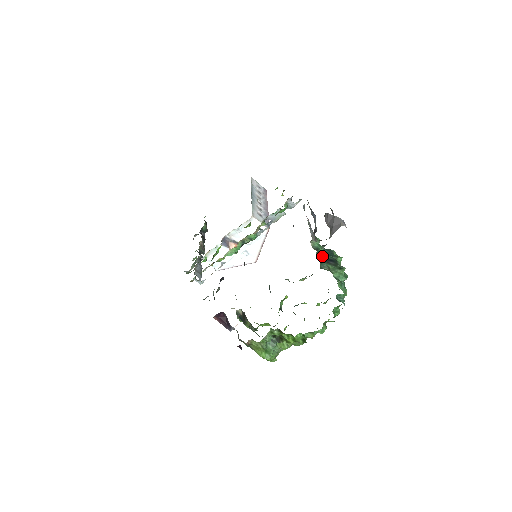
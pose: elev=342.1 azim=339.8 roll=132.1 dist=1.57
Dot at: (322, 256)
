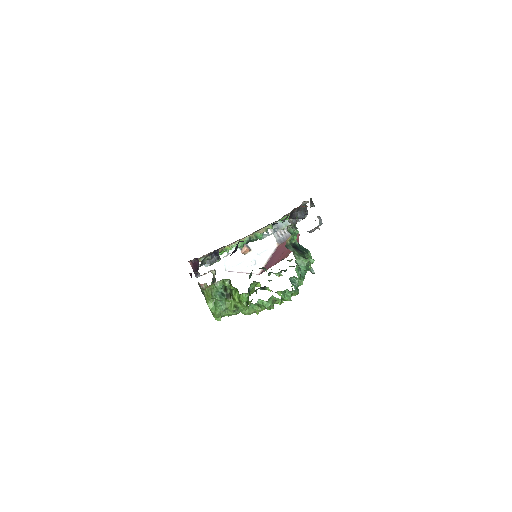
Dot at: (295, 246)
